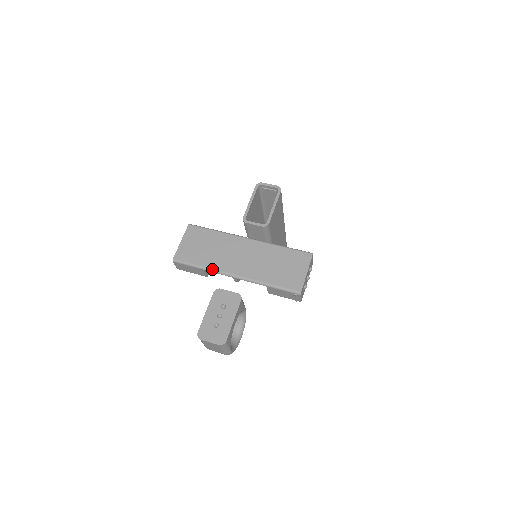
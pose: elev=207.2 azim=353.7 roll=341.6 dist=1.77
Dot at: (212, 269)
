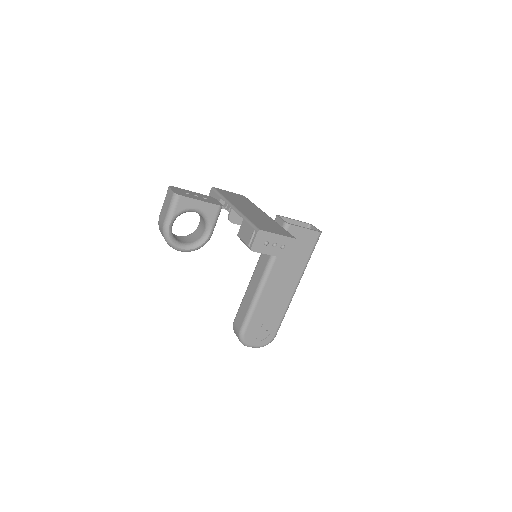
Dot at: (226, 198)
